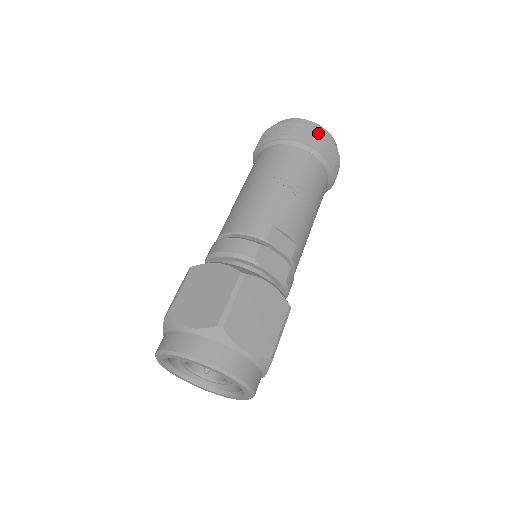
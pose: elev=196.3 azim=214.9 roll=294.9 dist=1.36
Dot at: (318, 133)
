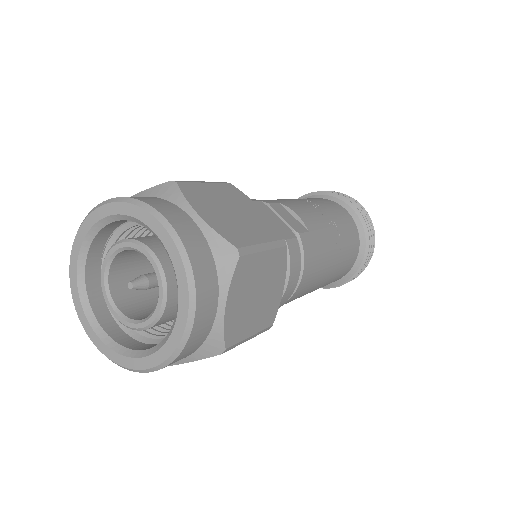
Dot at: occluded
